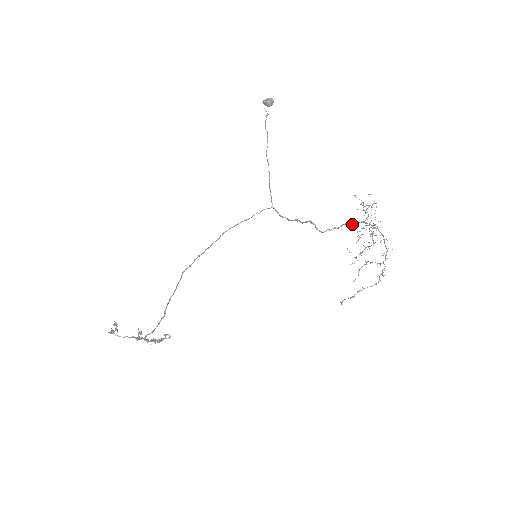
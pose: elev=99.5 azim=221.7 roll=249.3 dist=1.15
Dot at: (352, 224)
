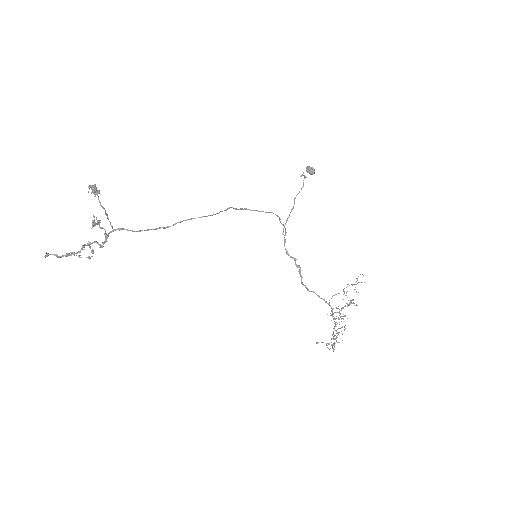
Dot at: (319, 296)
